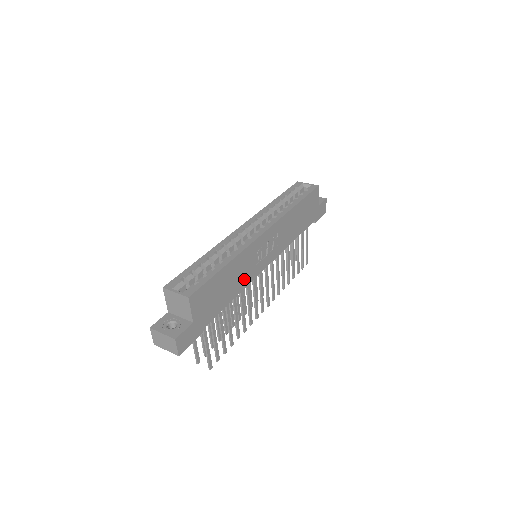
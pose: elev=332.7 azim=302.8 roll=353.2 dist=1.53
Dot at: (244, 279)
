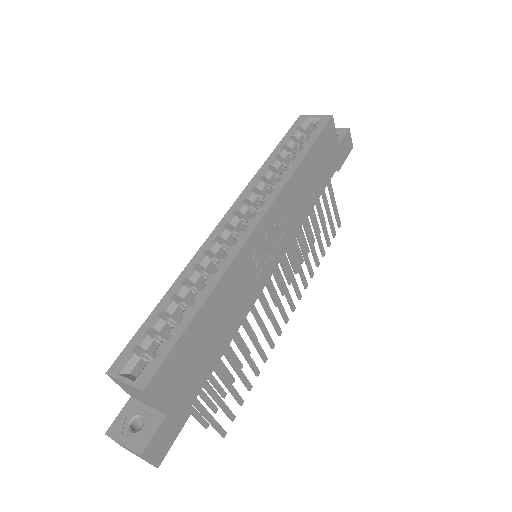
Dot at: (240, 307)
